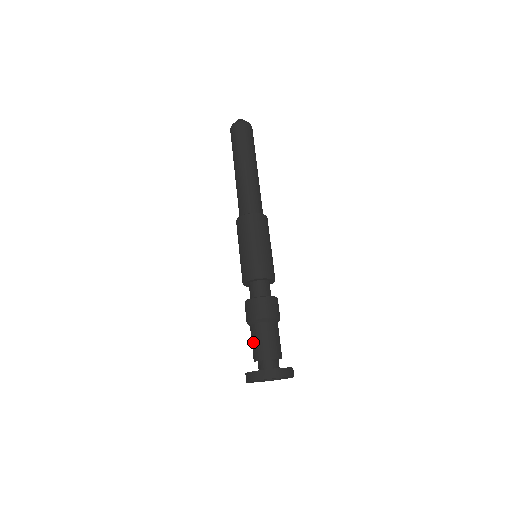
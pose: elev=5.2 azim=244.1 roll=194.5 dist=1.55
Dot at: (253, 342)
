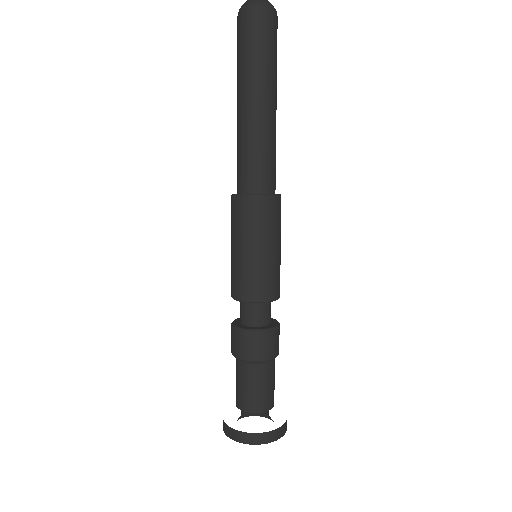
Dot at: occluded
